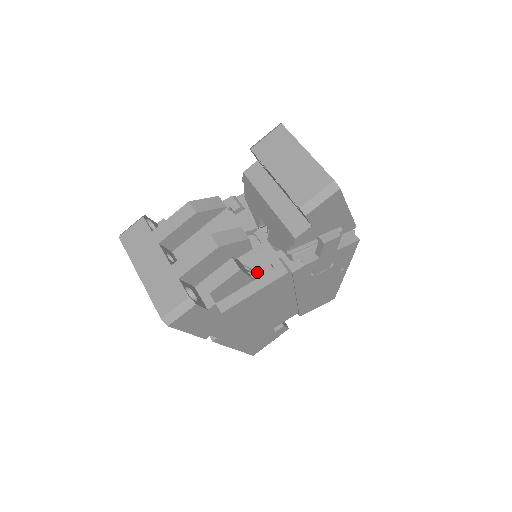
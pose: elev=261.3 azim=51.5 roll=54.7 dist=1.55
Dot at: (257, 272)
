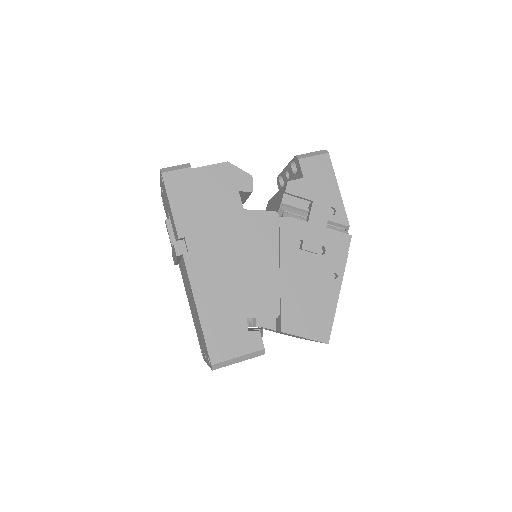
Dot at: occluded
